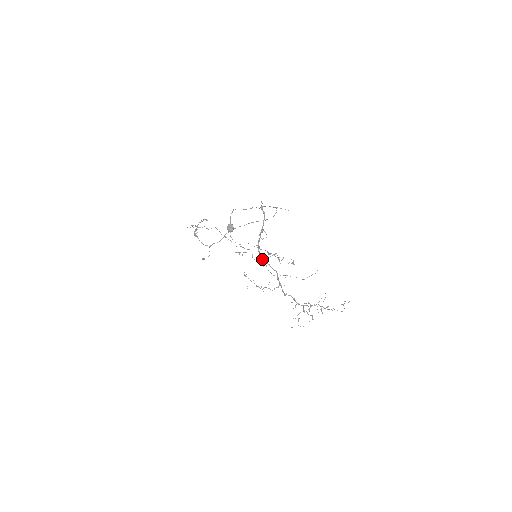
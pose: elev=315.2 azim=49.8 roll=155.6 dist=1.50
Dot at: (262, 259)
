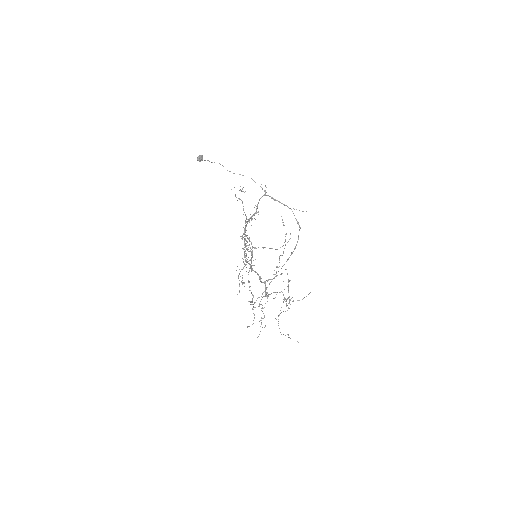
Dot at: (245, 234)
